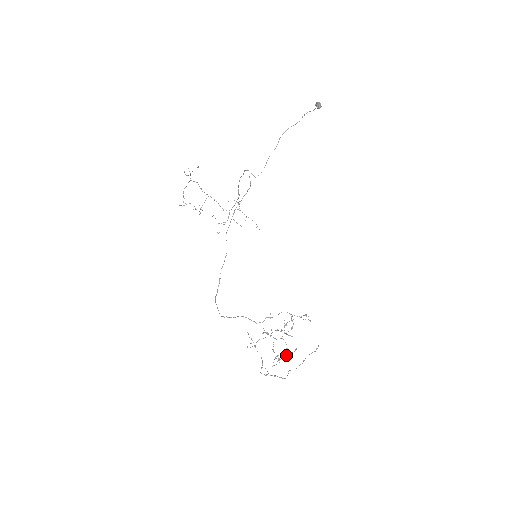
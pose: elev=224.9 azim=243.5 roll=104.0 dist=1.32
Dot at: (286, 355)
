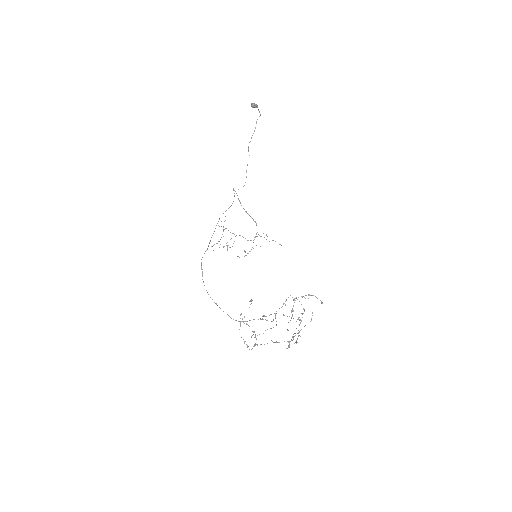
Dot at: occluded
